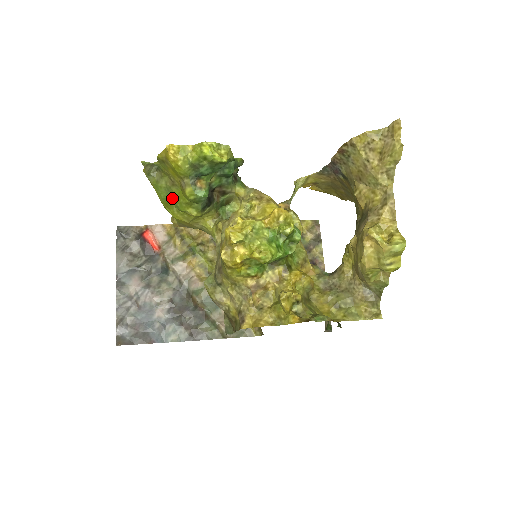
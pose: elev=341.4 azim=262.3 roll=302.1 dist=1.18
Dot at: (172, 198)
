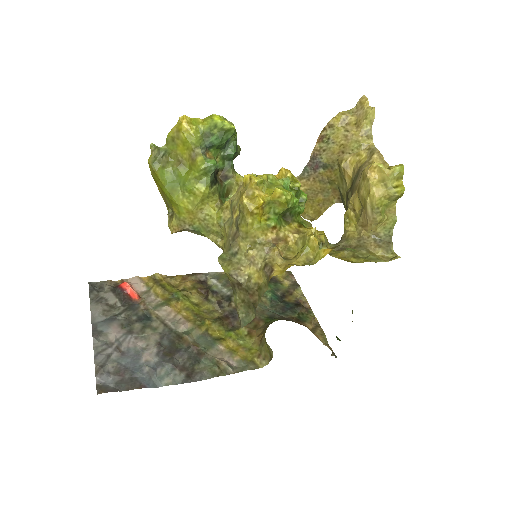
Dot at: (178, 181)
